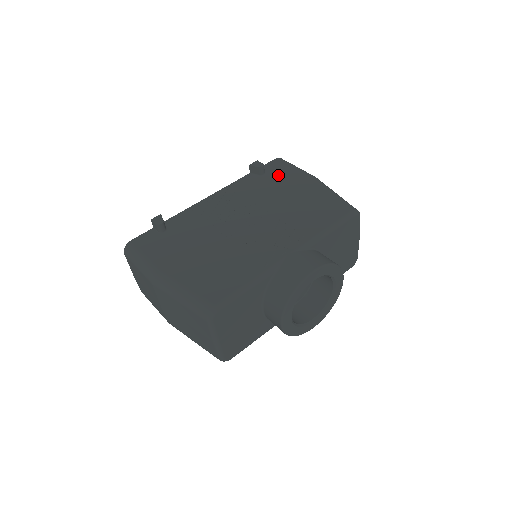
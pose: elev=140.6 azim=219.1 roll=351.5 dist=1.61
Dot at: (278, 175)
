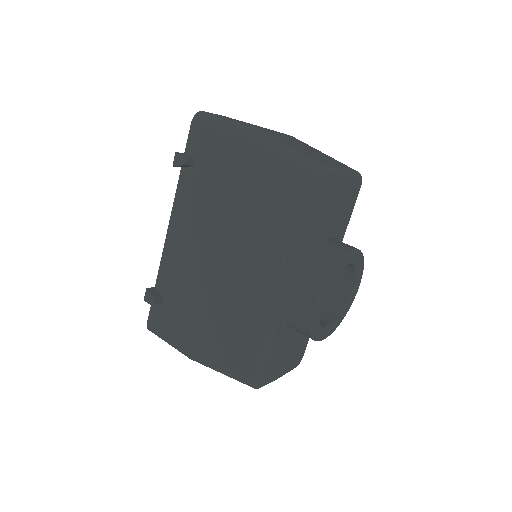
Dot at: (209, 155)
